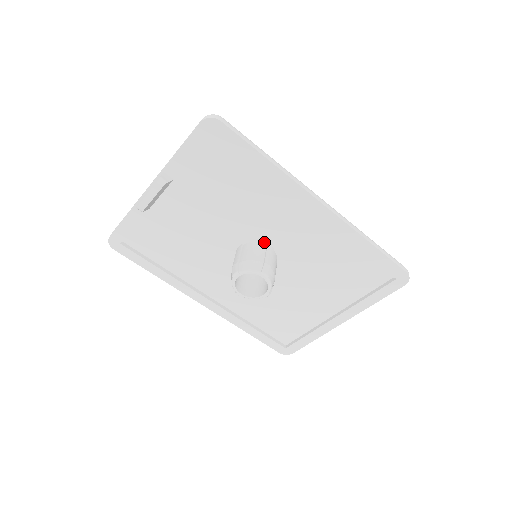
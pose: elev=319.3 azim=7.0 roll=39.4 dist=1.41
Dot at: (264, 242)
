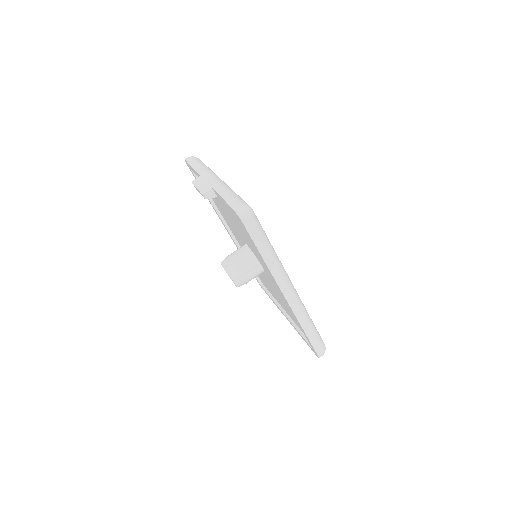
Dot at: (259, 261)
